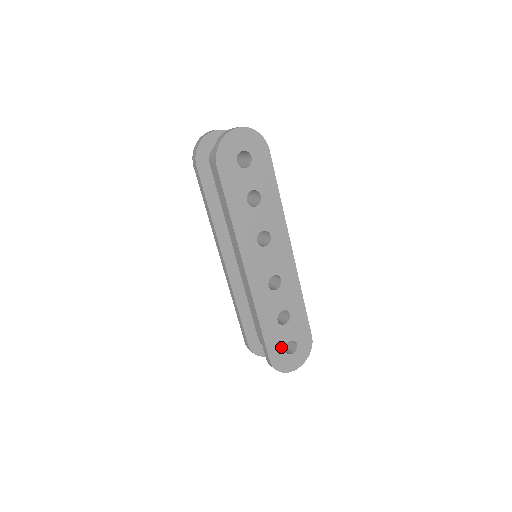
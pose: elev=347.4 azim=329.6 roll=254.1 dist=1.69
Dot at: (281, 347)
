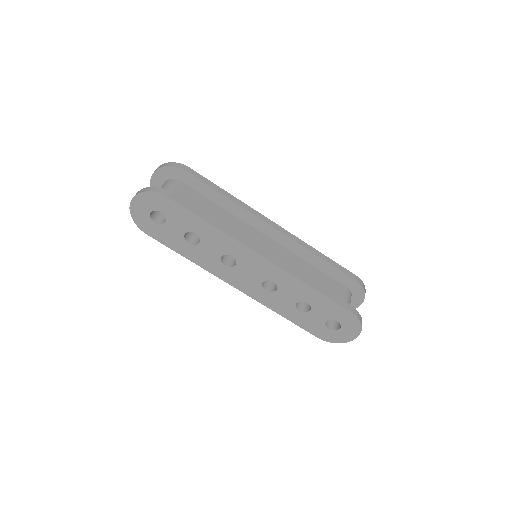
Dot at: (321, 327)
